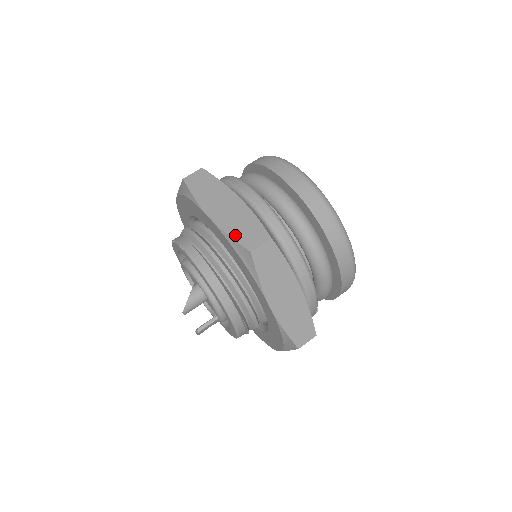
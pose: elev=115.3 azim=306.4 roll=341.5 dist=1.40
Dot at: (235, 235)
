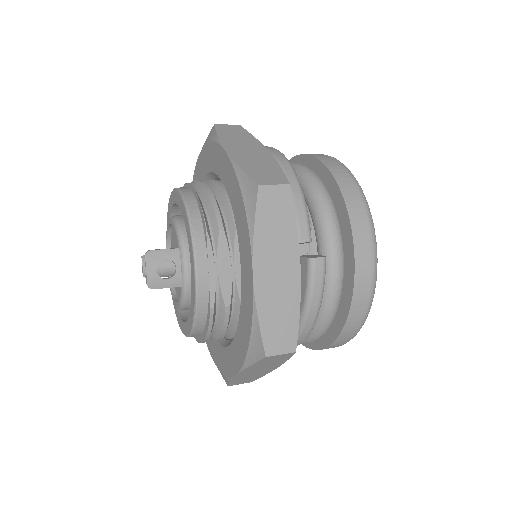
Dot at: occluded
